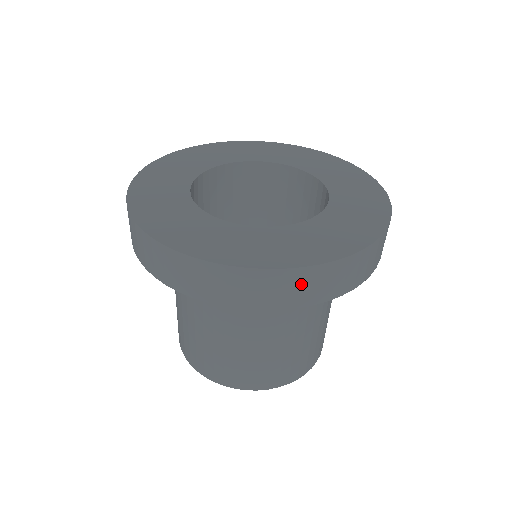
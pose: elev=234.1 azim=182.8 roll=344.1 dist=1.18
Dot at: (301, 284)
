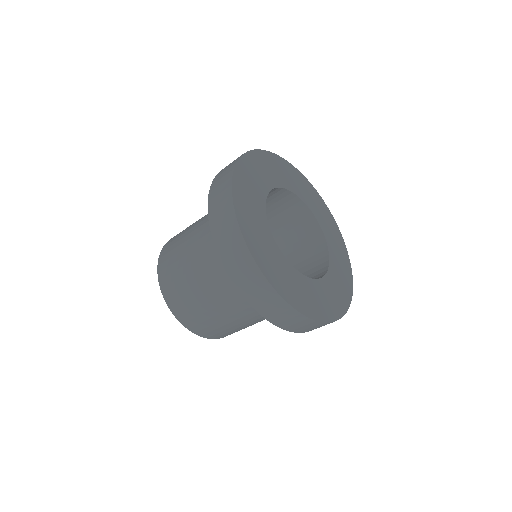
Dot at: occluded
